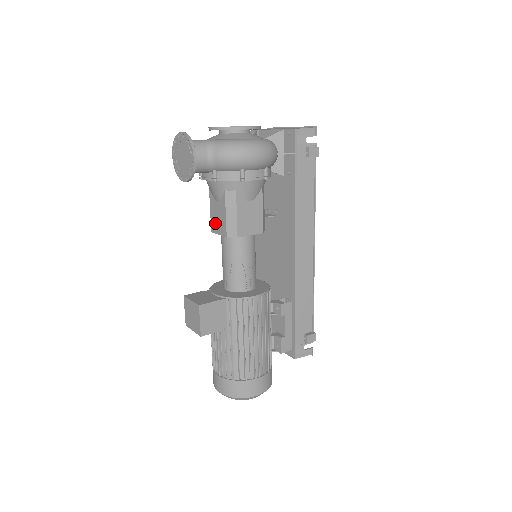
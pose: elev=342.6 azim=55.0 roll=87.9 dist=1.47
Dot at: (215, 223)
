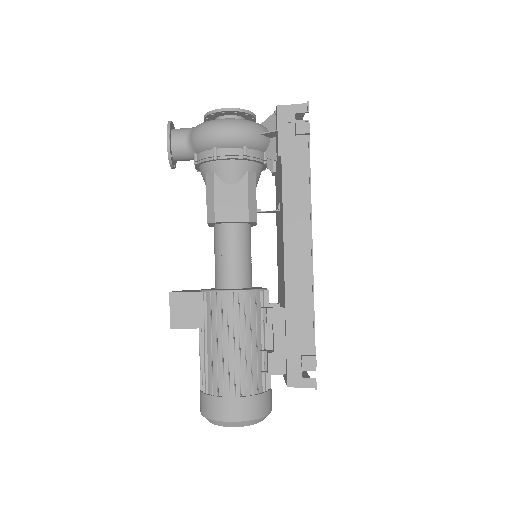
Dot at: occluded
